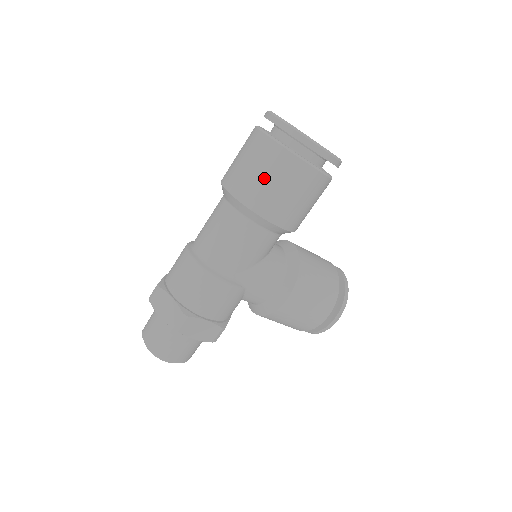
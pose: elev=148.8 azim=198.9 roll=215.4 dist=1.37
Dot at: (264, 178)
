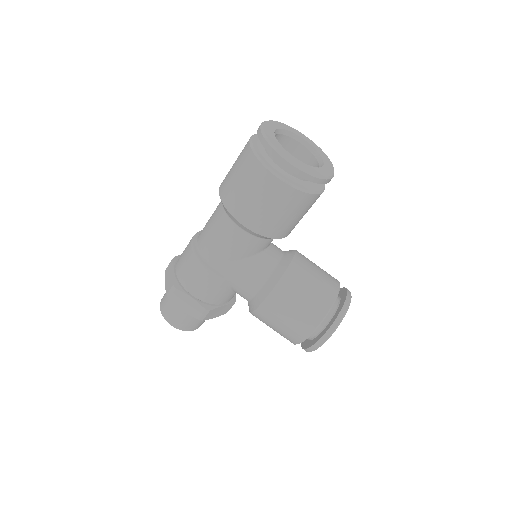
Dot at: (237, 180)
